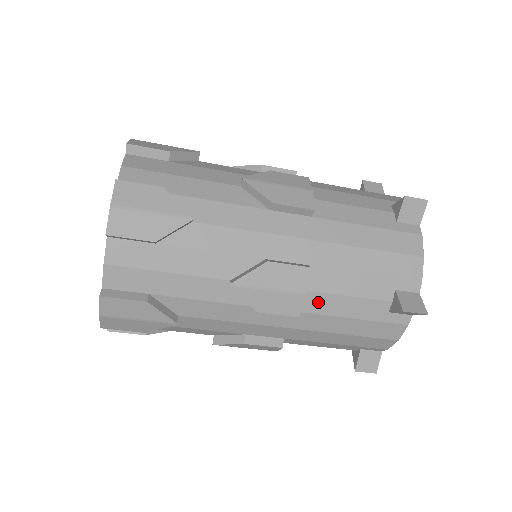
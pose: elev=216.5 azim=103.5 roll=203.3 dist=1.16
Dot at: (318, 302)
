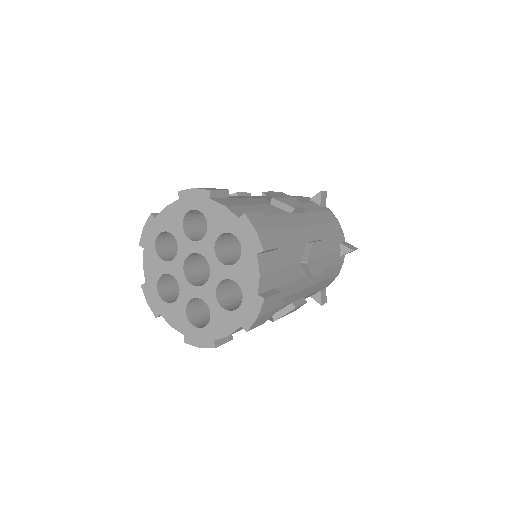
Dot at: occluded
